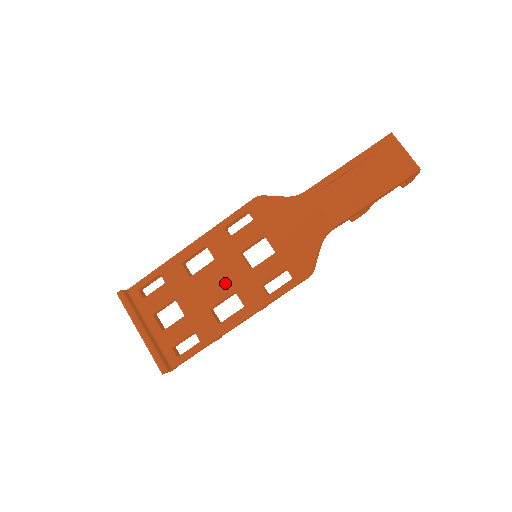
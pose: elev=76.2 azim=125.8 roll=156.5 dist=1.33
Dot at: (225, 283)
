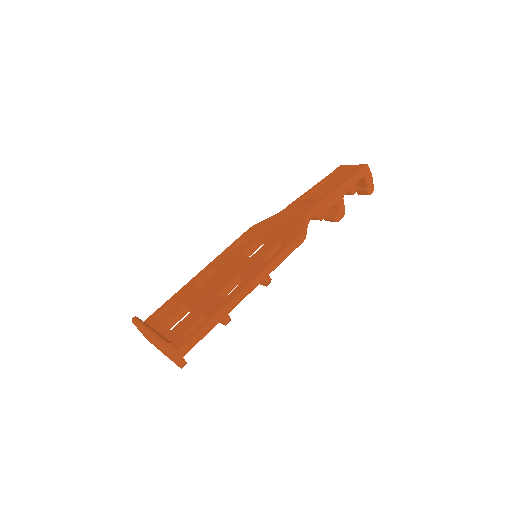
Dot at: (229, 274)
